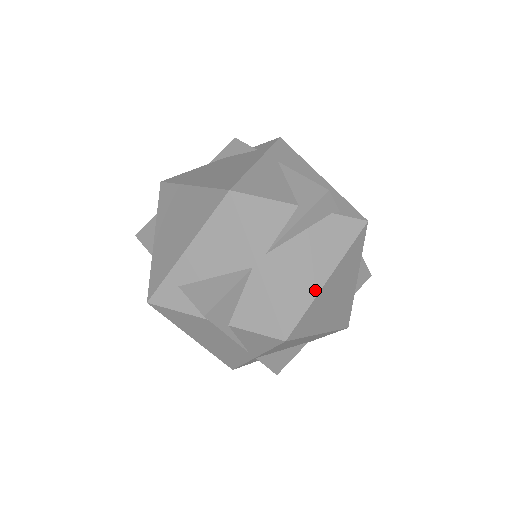
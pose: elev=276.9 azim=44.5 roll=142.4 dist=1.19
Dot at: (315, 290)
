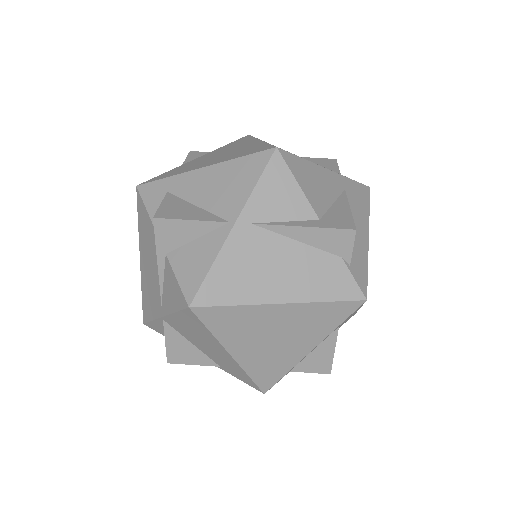
Dot at: (259, 298)
